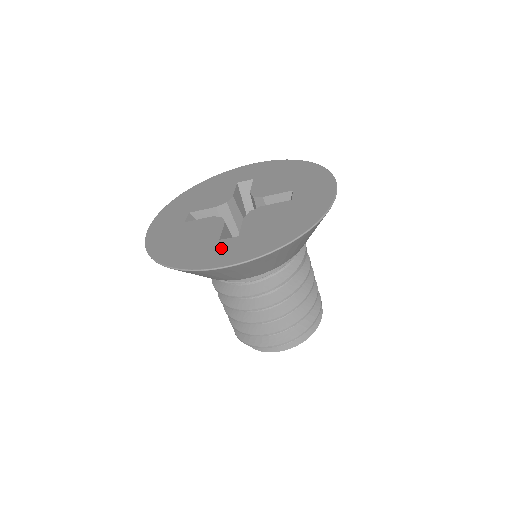
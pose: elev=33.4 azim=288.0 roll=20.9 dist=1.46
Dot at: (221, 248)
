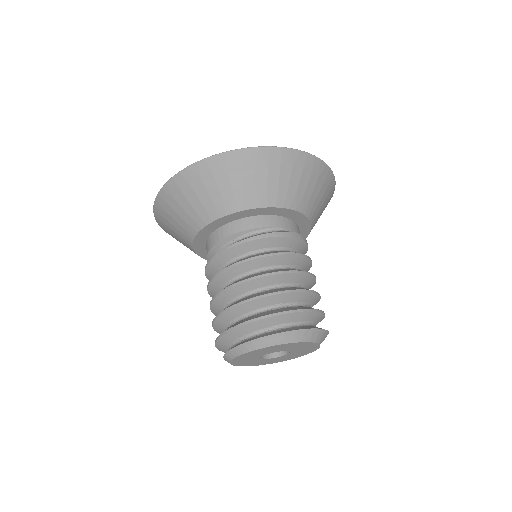
Dot at: occluded
